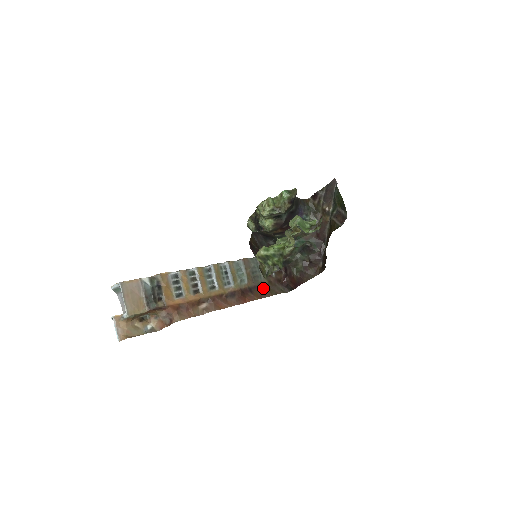
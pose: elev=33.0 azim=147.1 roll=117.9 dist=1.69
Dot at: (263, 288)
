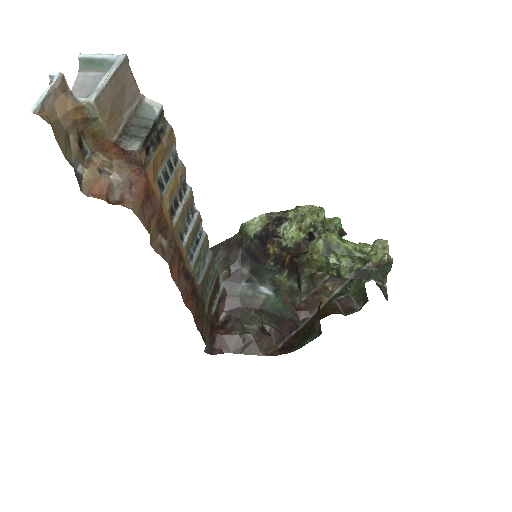
Dot at: (202, 313)
